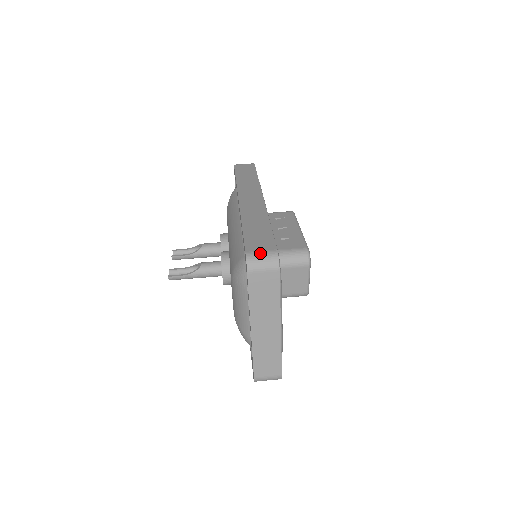
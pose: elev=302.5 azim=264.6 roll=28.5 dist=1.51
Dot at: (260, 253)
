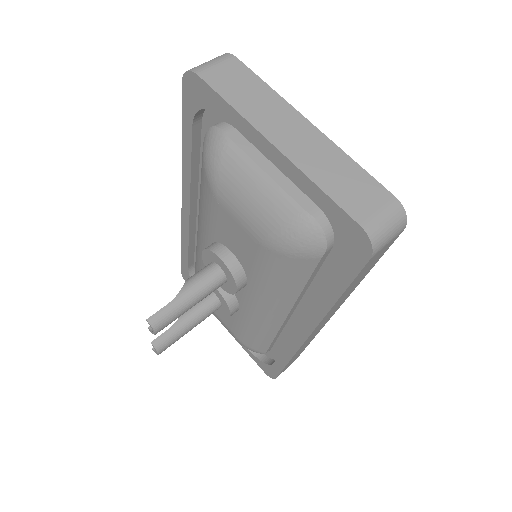
Dot at: occluded
